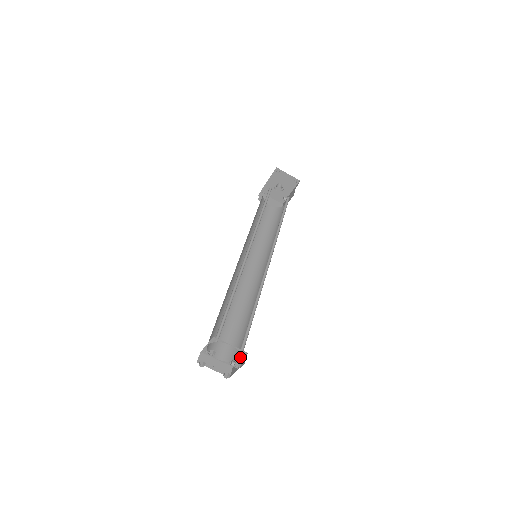
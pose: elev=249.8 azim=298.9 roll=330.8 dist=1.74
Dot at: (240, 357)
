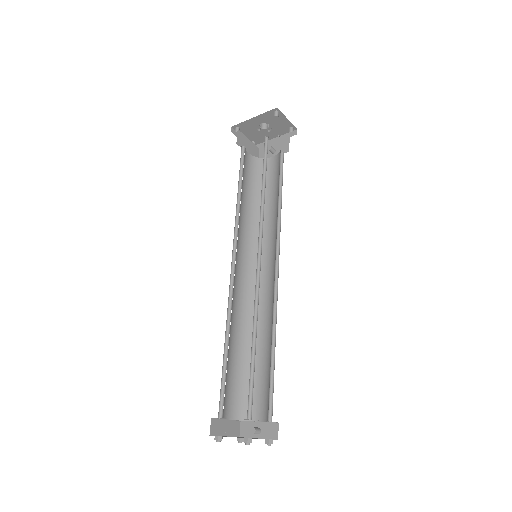
Dot at: (263, 421)
